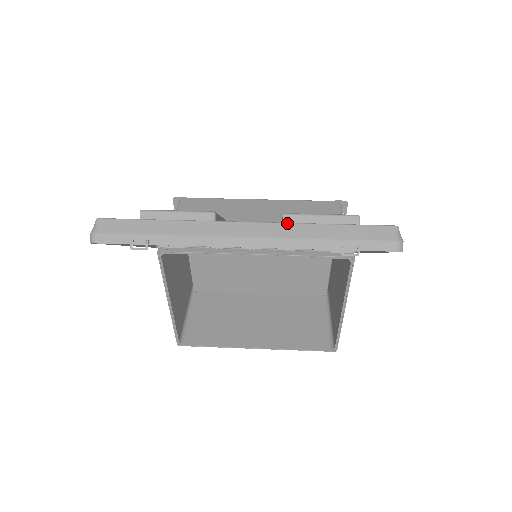
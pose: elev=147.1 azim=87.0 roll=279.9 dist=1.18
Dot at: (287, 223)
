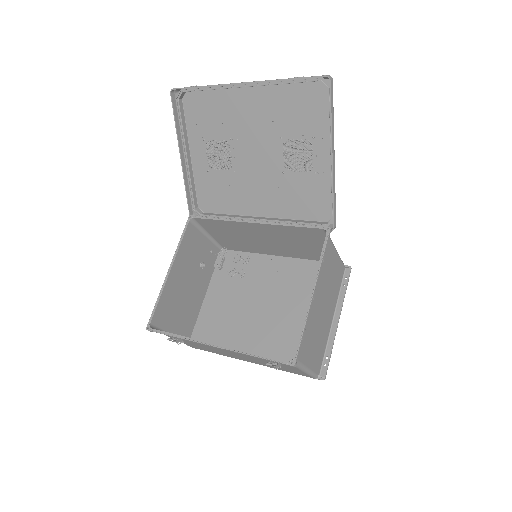
Dot at: occluded
